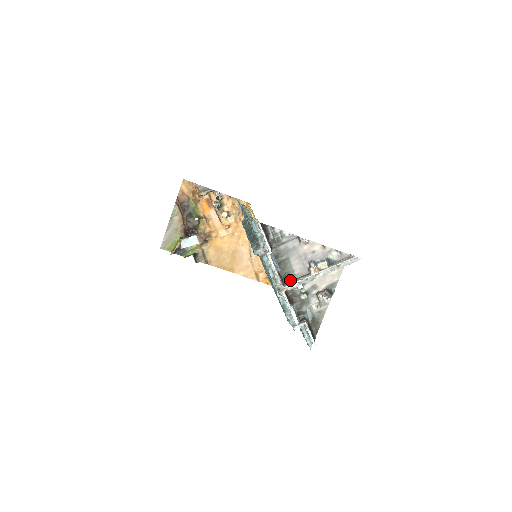
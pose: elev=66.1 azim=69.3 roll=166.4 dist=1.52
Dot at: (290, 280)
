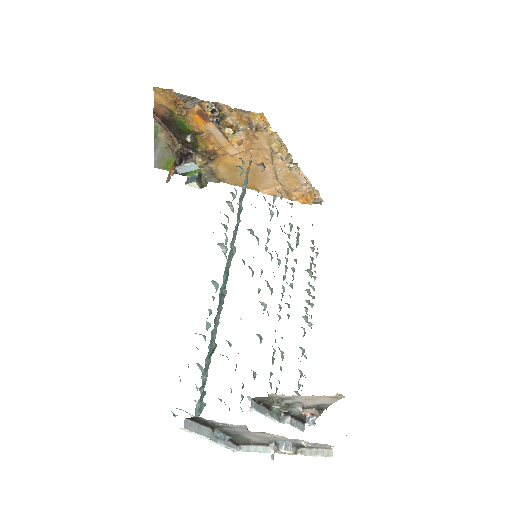
Dot at: (247, 442)
